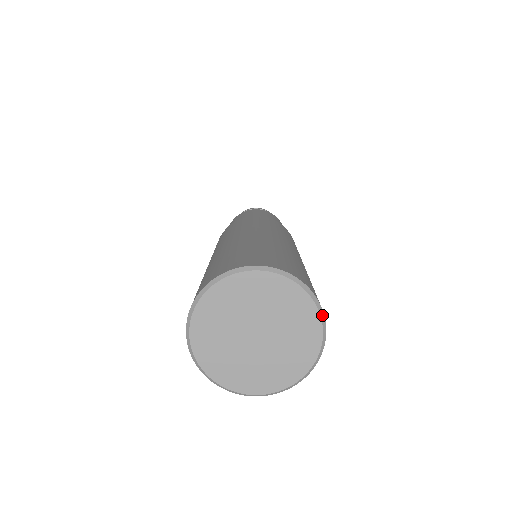
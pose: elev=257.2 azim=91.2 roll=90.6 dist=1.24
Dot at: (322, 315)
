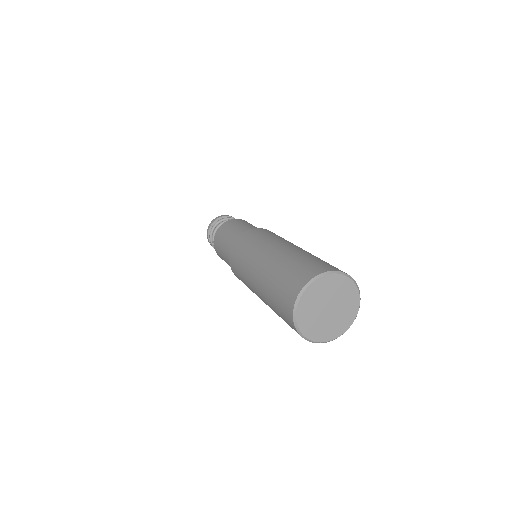
Dot at: (341, 273)
